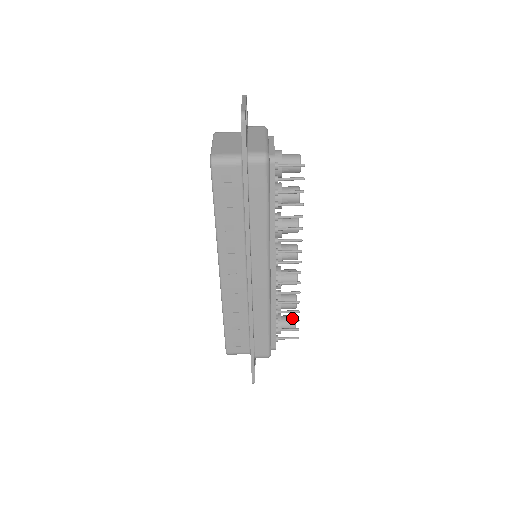
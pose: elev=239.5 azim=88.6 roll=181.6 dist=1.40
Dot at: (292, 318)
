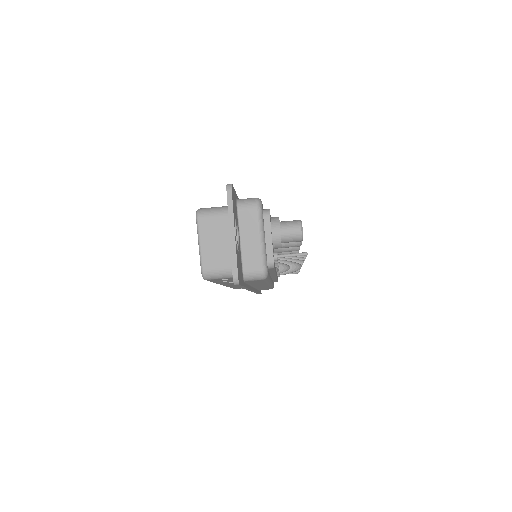
Dot at: occluded
